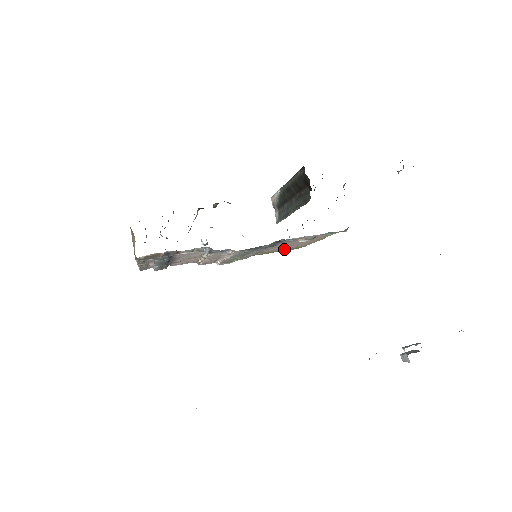
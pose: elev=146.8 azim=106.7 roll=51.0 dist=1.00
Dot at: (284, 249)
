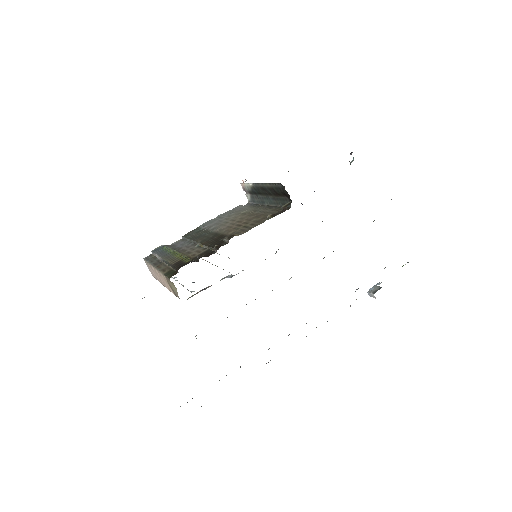
Dot at: occluded
